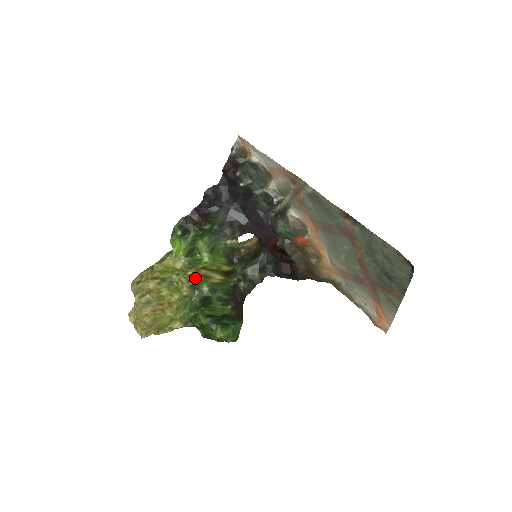
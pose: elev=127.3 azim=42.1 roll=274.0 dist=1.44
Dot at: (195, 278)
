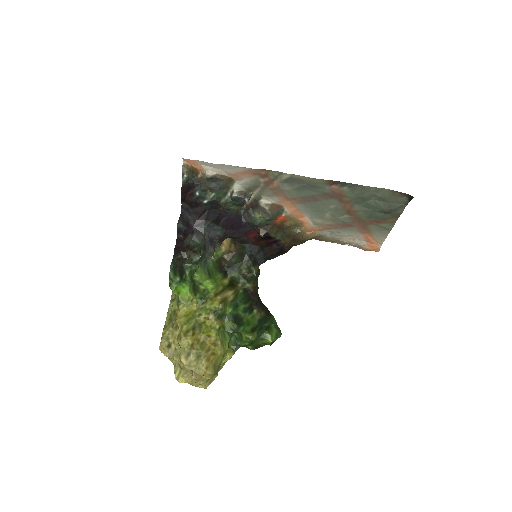
Dot at: (217, 308)
